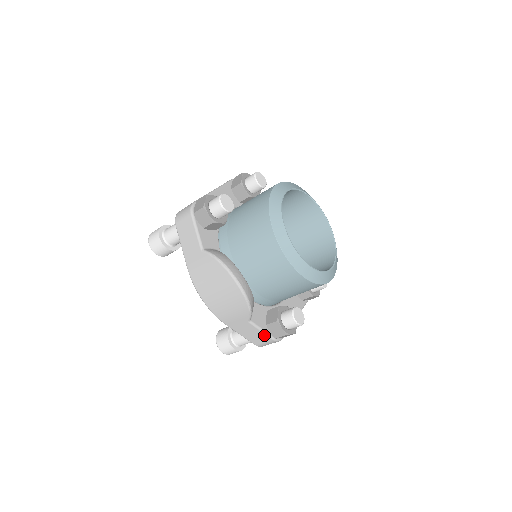
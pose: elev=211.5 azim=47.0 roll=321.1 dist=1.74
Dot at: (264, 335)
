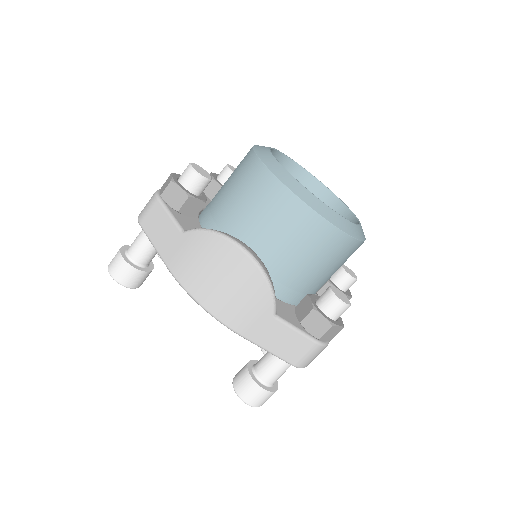
Dot at: (302, 338)
